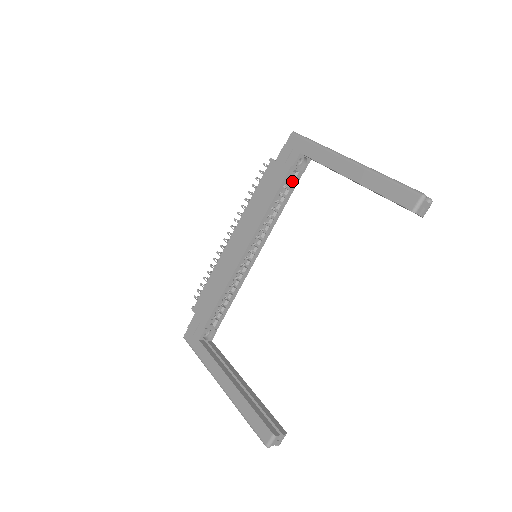
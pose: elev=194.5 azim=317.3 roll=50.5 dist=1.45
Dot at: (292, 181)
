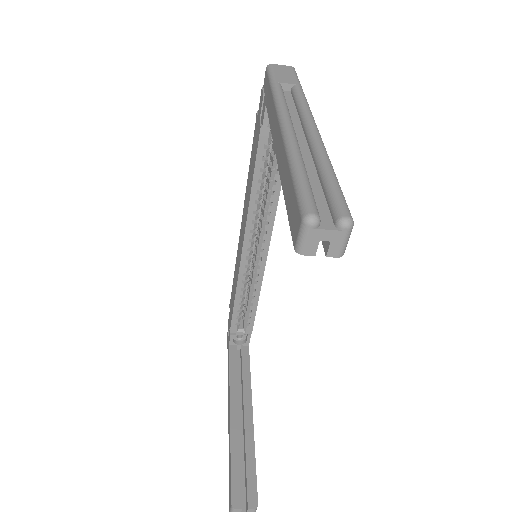
Dot at: occluded
